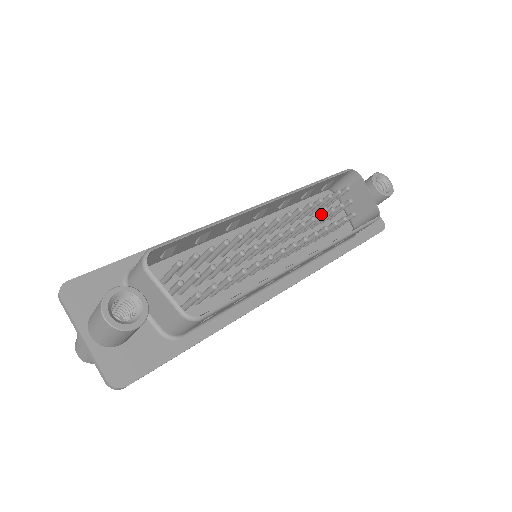
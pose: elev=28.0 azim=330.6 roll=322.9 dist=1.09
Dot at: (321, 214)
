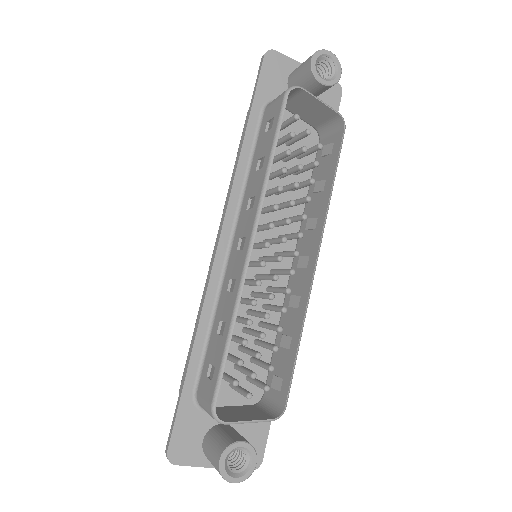
Dot at: (294, 188)
